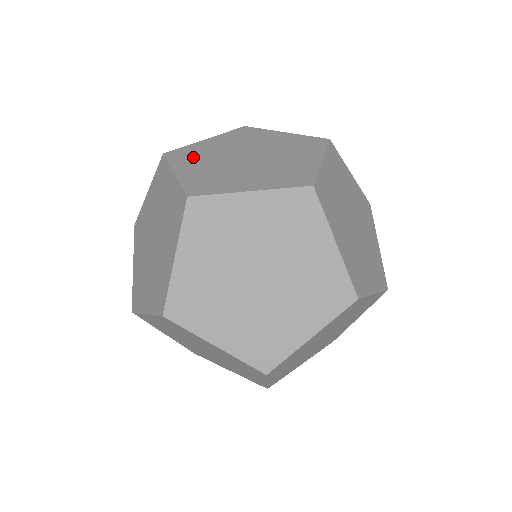
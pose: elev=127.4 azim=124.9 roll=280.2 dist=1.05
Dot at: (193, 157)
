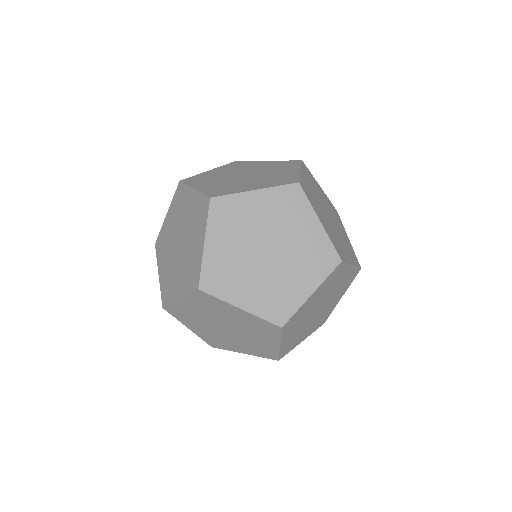
Dot at: (229, 223)
